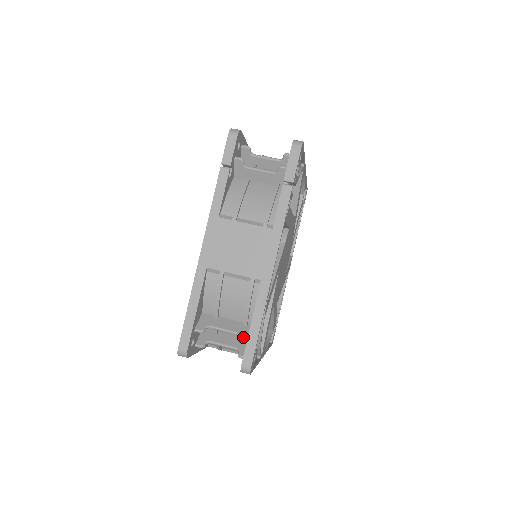
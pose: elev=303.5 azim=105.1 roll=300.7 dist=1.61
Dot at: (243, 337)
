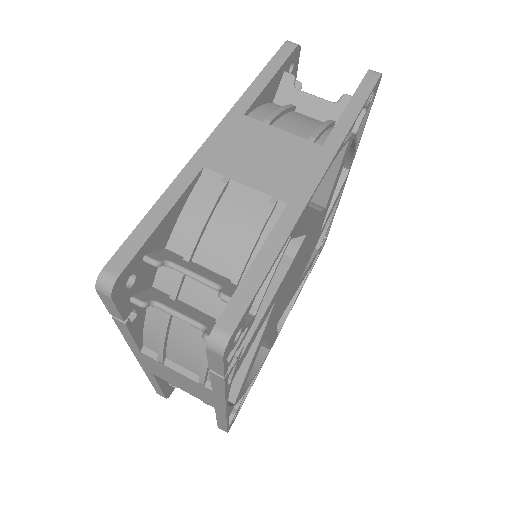
Dot at: occluded
